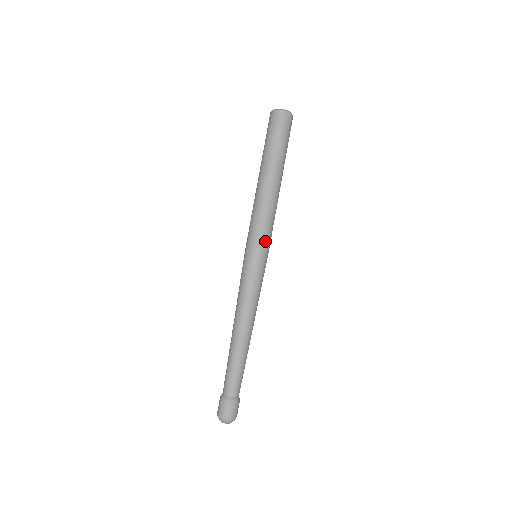
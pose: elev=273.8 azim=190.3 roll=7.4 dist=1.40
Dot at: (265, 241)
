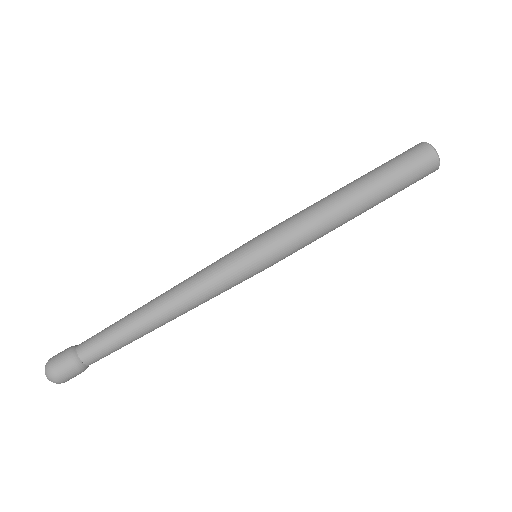
Dot at: (277, 245)
